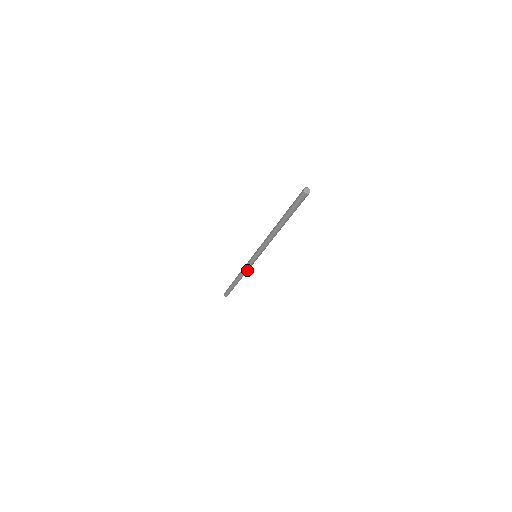
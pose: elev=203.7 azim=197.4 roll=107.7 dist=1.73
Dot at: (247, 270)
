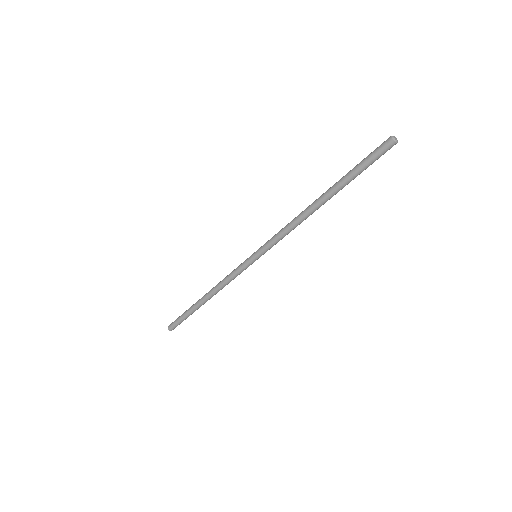
Dot at: (229, 280)
